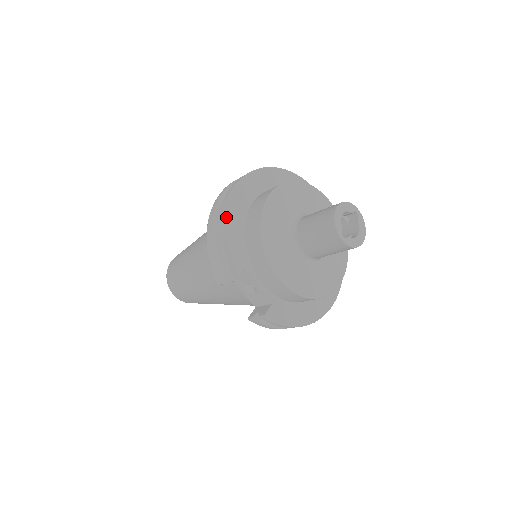
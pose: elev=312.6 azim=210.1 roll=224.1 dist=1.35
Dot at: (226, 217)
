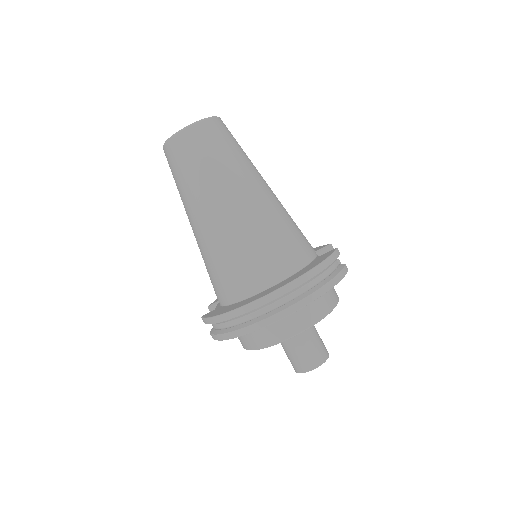
Dot at: (242, 335)
